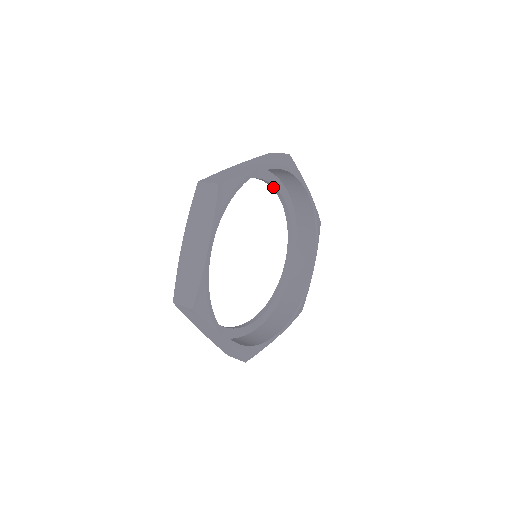
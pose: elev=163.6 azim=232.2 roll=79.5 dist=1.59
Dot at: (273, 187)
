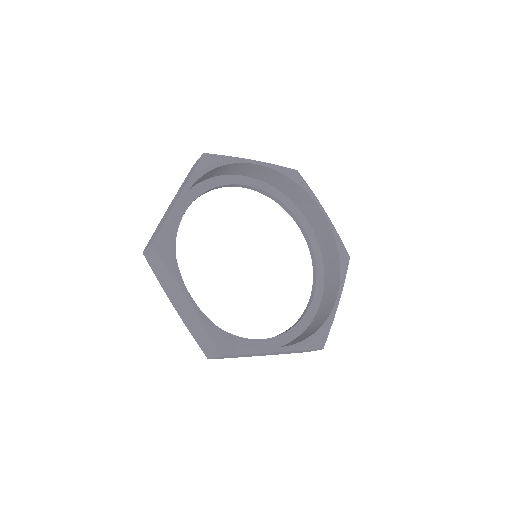
Dot at: (289, 212)
